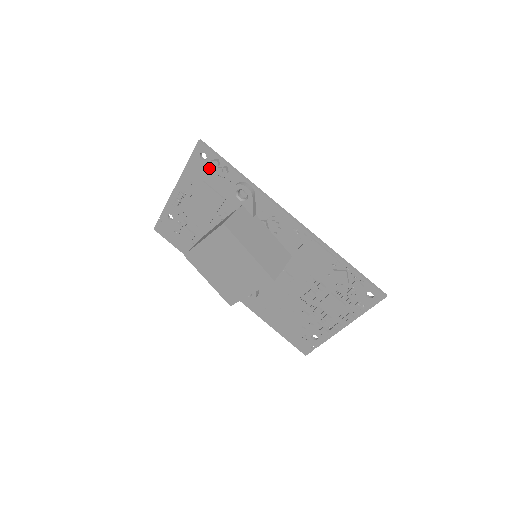
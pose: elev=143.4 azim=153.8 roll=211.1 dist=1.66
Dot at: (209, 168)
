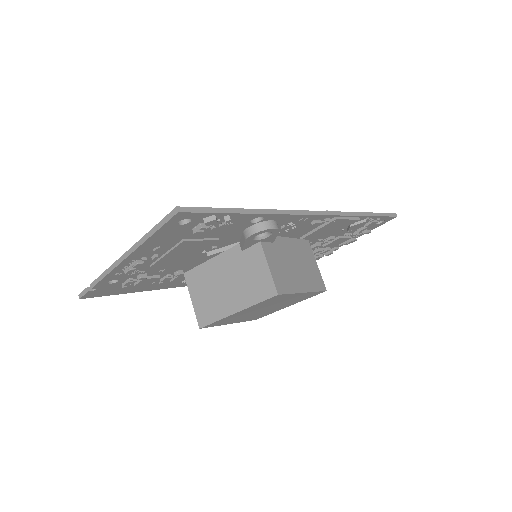
Dot at: (199, 230)
